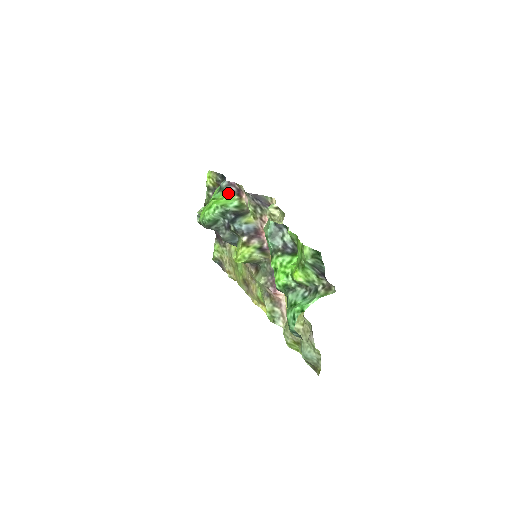
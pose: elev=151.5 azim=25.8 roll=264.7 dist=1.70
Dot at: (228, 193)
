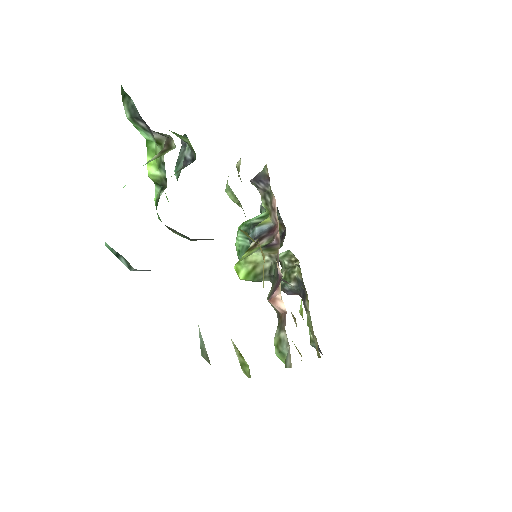
Dot at: occluded
